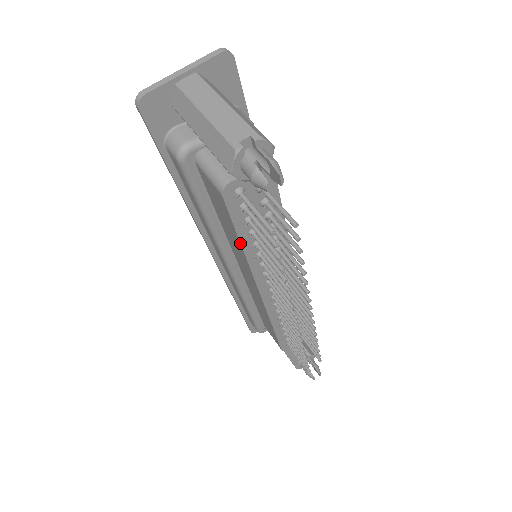
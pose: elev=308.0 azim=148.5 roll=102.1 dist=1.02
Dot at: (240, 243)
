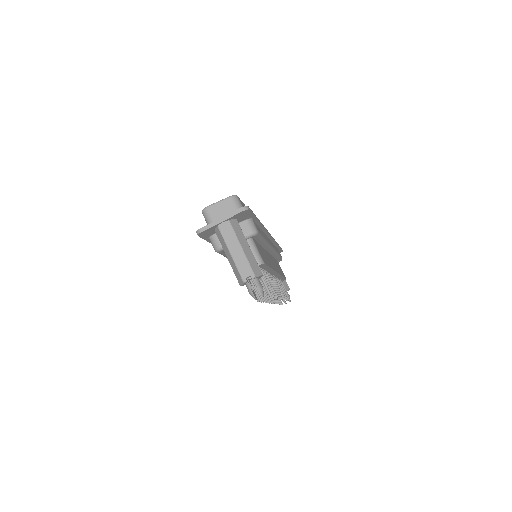
Dot at: occluded
